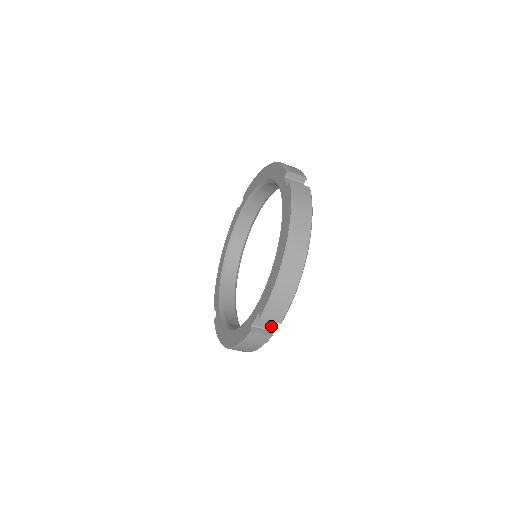
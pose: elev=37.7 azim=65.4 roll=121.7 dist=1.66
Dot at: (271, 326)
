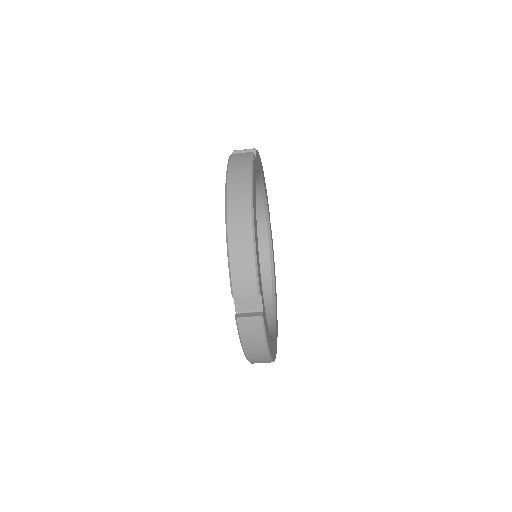
Dot at: (258, 306)
